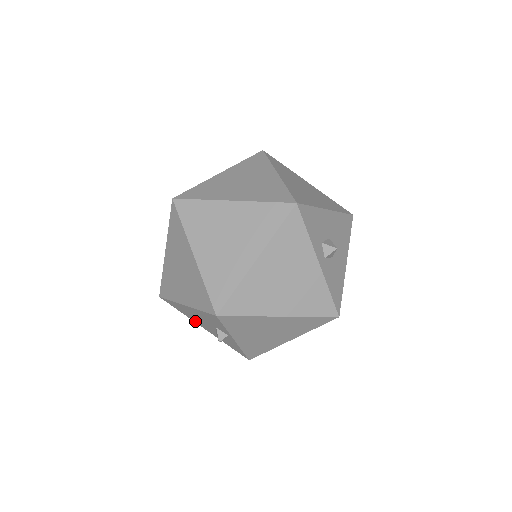
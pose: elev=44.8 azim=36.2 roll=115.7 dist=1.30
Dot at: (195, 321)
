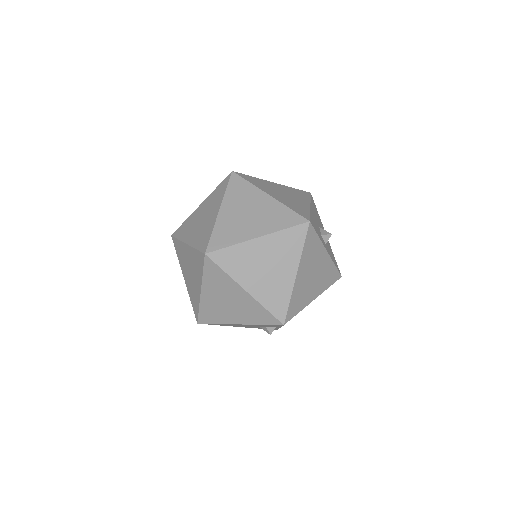
Dot at: (233, 326)
